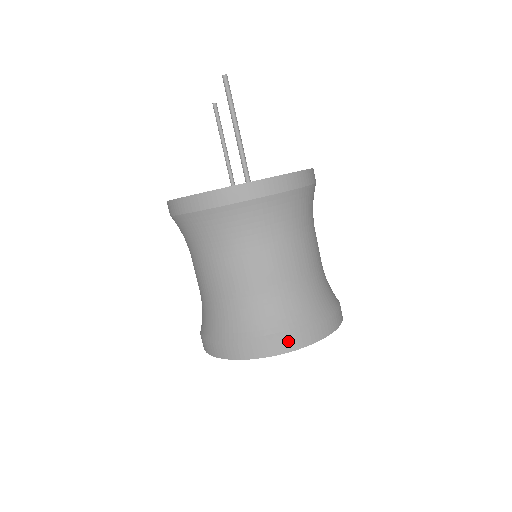
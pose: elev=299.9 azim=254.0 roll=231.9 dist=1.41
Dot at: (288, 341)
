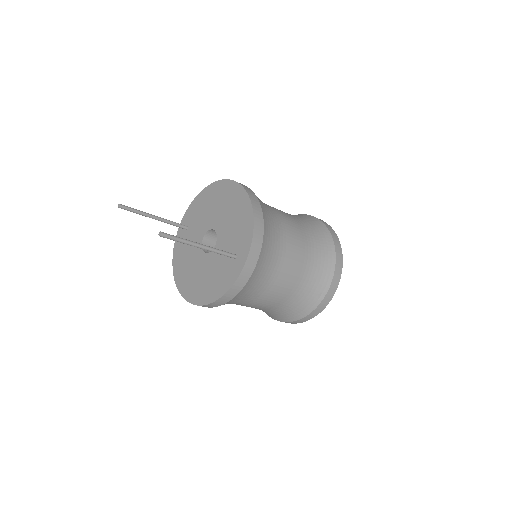
Dot at: (332, 288)
